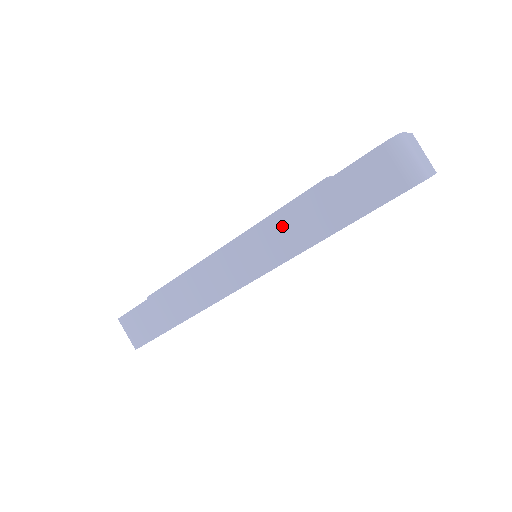
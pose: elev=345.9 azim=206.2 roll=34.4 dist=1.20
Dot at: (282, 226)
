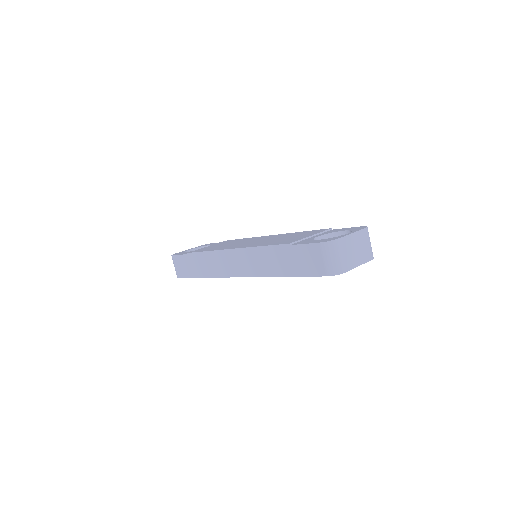
Dot at: (262, 256)
